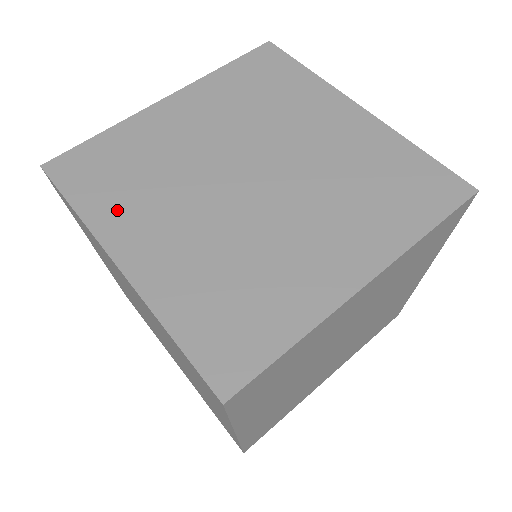
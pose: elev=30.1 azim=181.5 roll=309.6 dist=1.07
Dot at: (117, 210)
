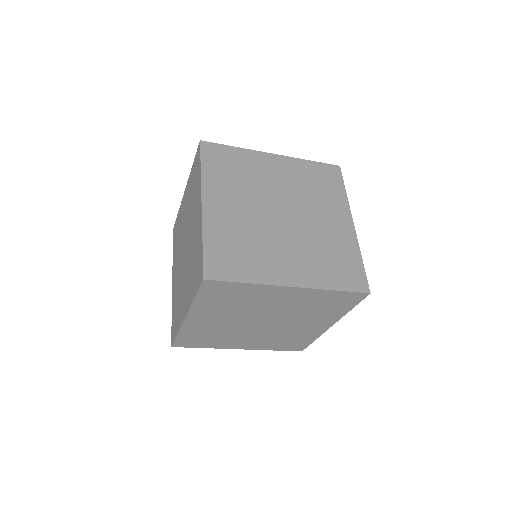
Dot at: (218, 182)
